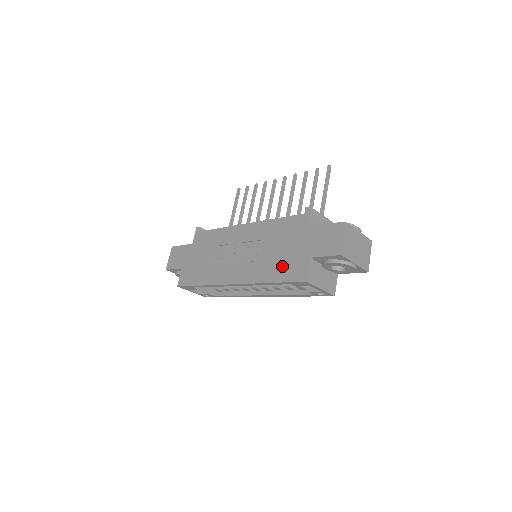
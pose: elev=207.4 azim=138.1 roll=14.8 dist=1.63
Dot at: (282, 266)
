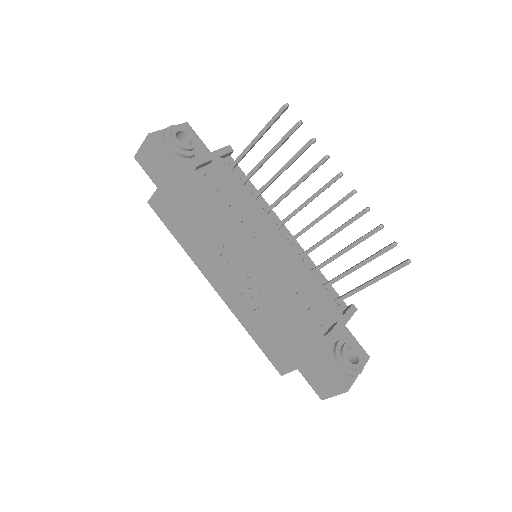
Dot at: (270, 342)
